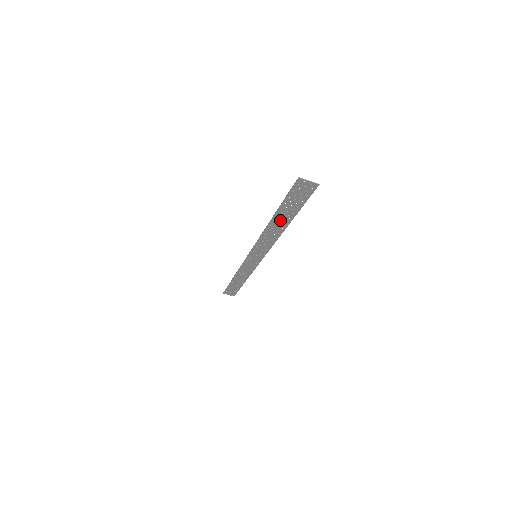
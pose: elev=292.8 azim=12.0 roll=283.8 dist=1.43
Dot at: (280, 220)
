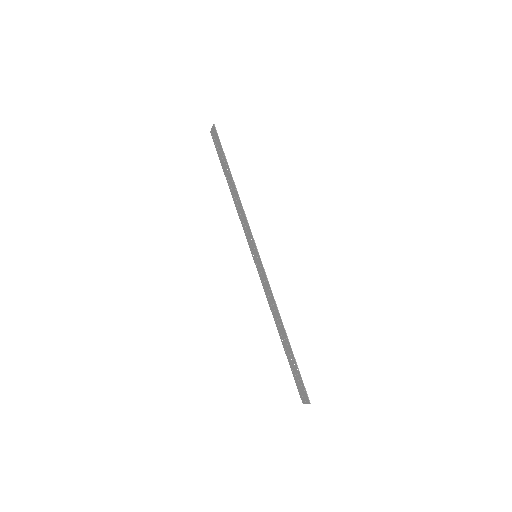
Dot at: (230, 181)
